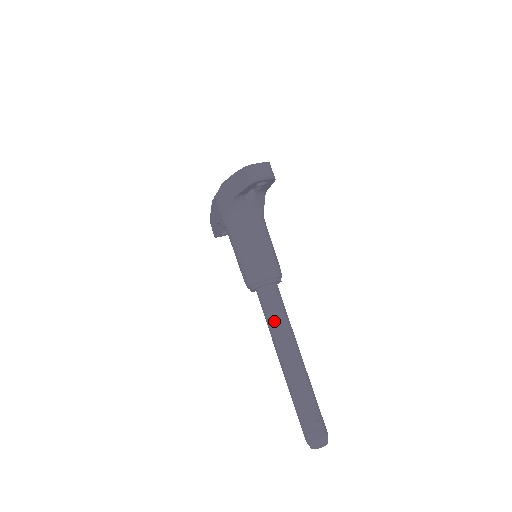
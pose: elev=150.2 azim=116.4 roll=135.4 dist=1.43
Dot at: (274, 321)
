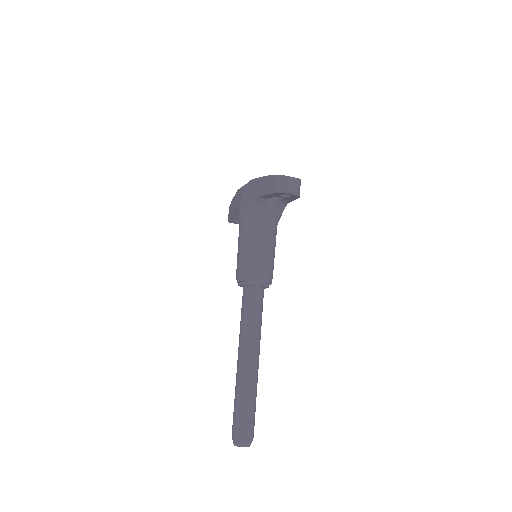
Dot at: (247, 321)
